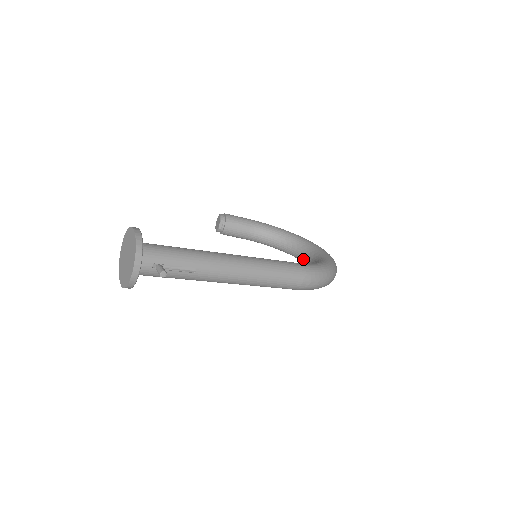
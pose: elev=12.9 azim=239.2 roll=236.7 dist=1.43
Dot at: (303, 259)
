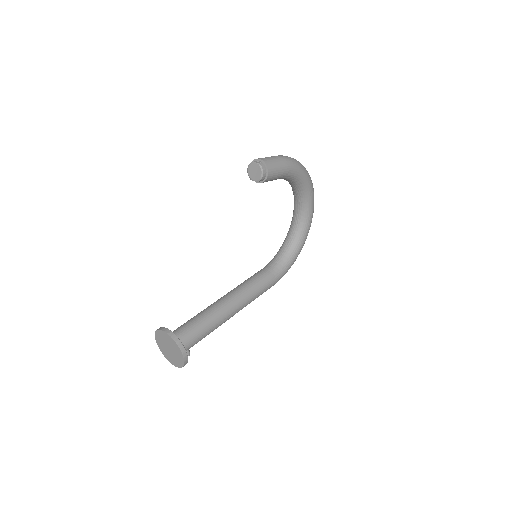
Dot at: (295, 206)
